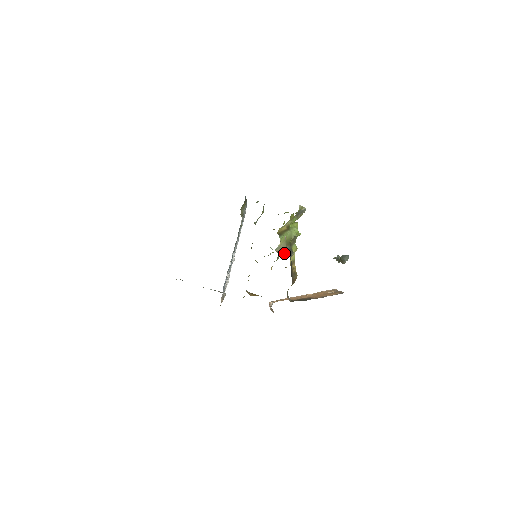
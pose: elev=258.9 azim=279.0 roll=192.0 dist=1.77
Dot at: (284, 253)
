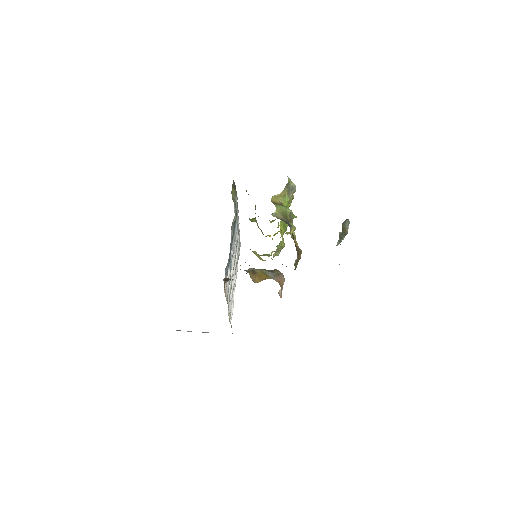
Dot at: occluded
